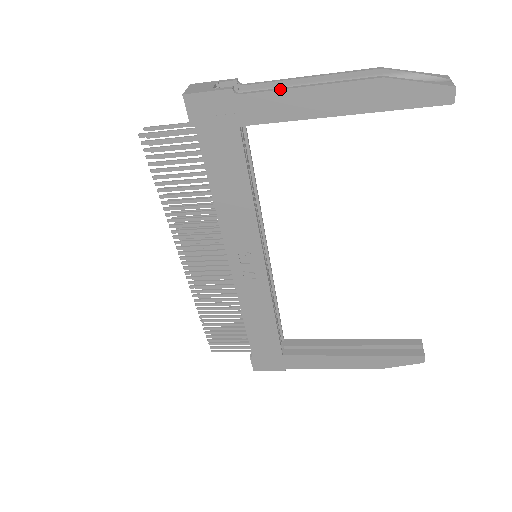
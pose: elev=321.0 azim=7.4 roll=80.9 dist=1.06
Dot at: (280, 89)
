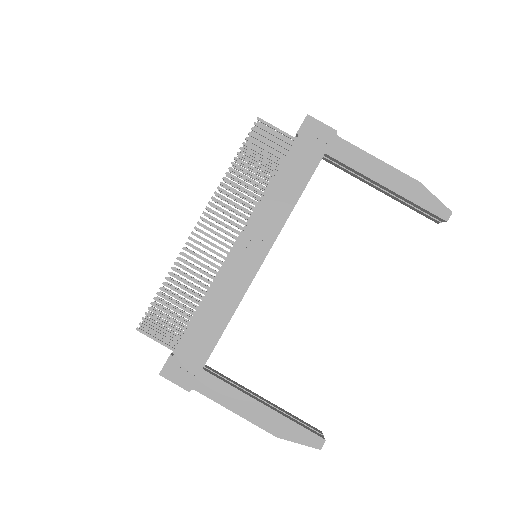
Dot at: (363, 150)
